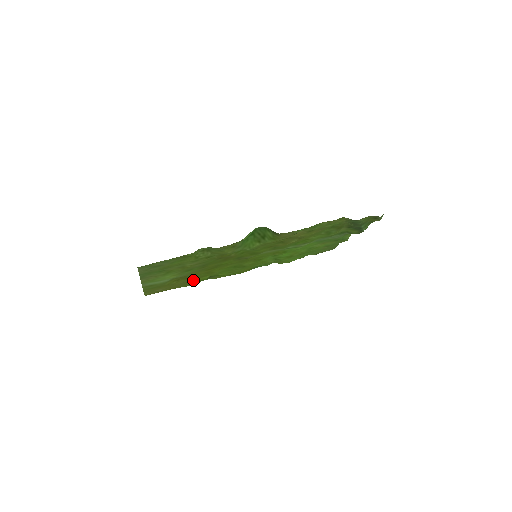
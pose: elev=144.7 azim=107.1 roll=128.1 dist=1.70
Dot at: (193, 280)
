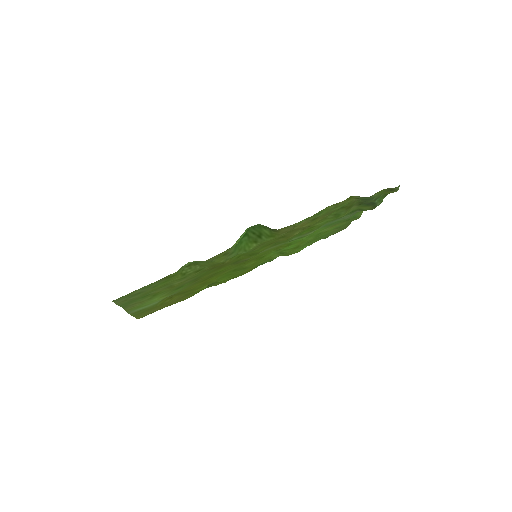
Dot at: (189, 293)
